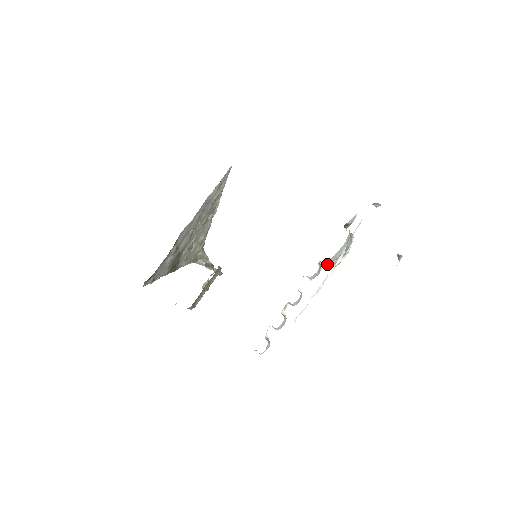
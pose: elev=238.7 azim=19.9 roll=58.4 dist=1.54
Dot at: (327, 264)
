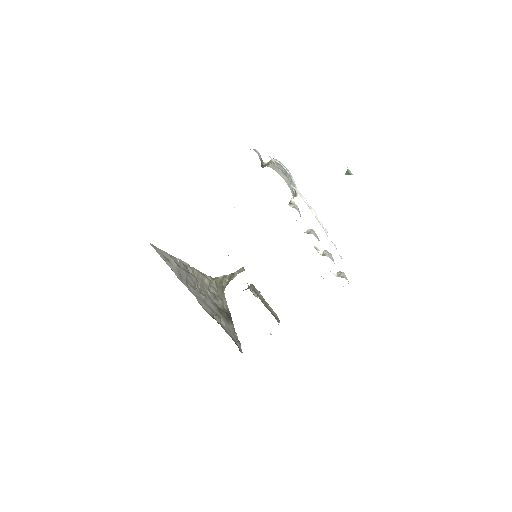
Dot at: occluded
